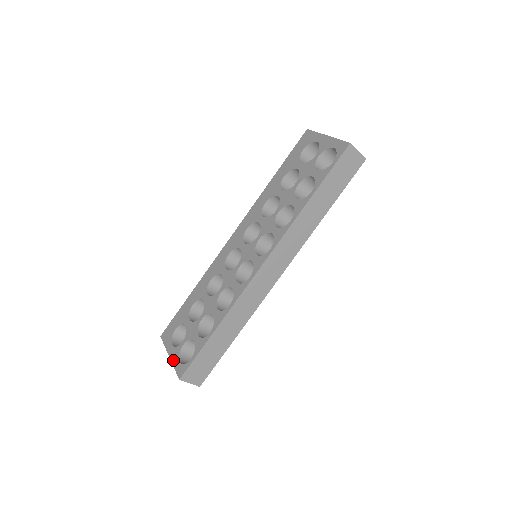
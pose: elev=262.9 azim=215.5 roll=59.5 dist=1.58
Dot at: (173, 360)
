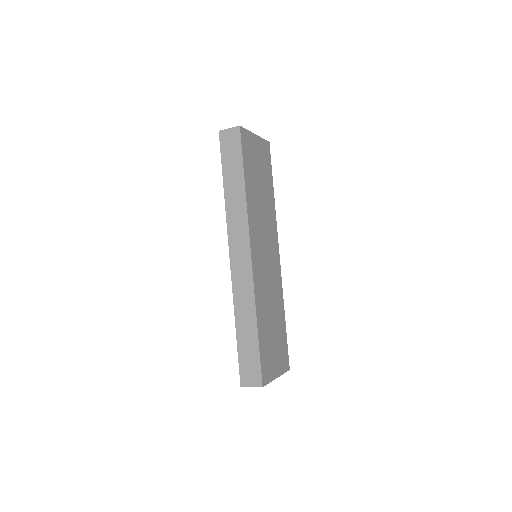
Dot at: occluded
